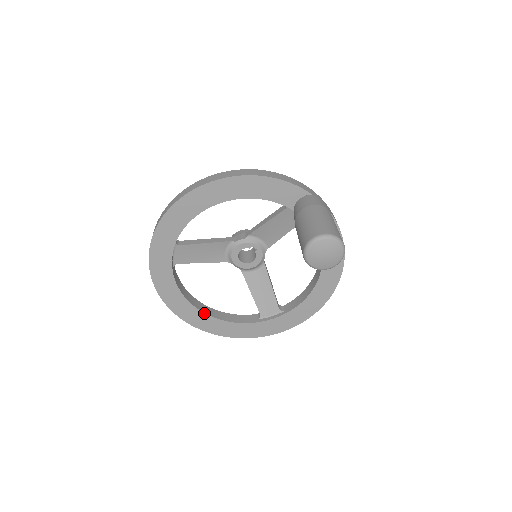
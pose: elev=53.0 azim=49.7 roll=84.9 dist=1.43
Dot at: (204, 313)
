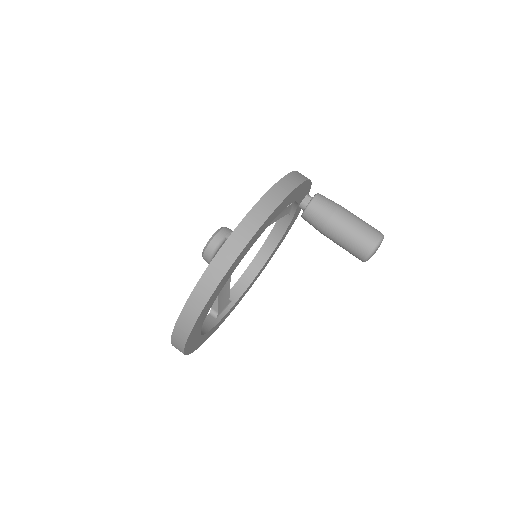
Dot at: (200, 334)
